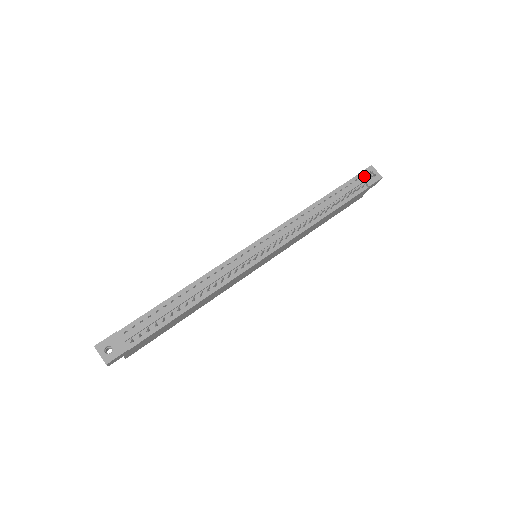
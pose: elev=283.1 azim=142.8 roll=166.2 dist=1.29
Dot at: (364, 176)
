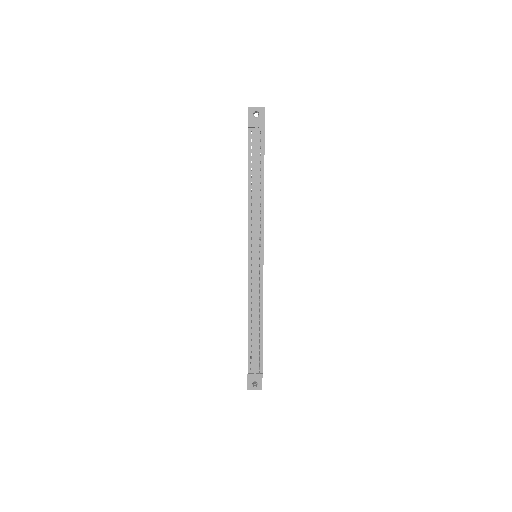
Dot at: (253, 124)
